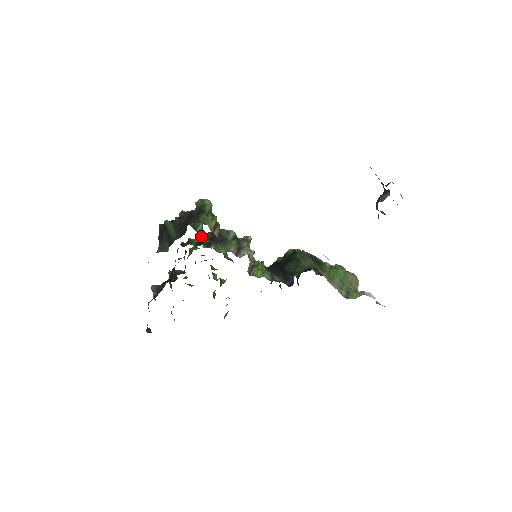
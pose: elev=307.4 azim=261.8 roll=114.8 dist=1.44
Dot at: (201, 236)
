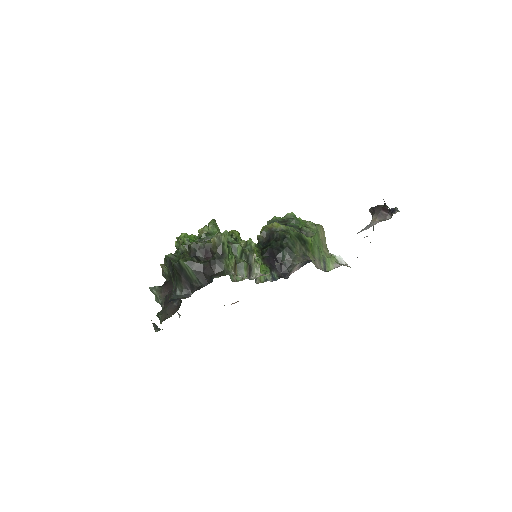
Dot at: occluded
